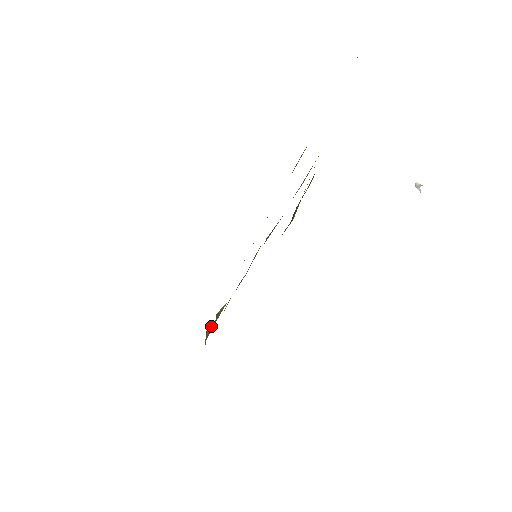
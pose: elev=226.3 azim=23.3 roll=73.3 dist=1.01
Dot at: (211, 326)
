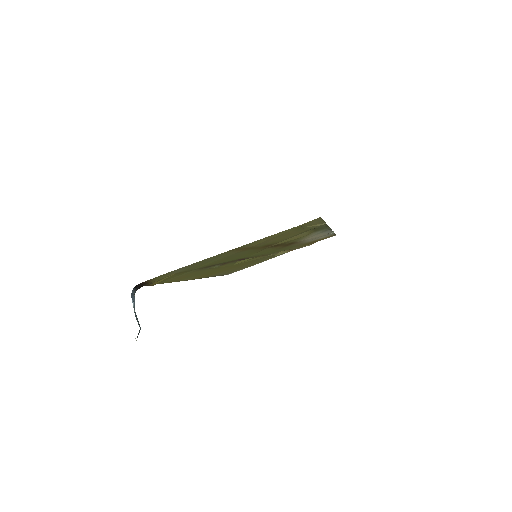
Dot at: occluded
